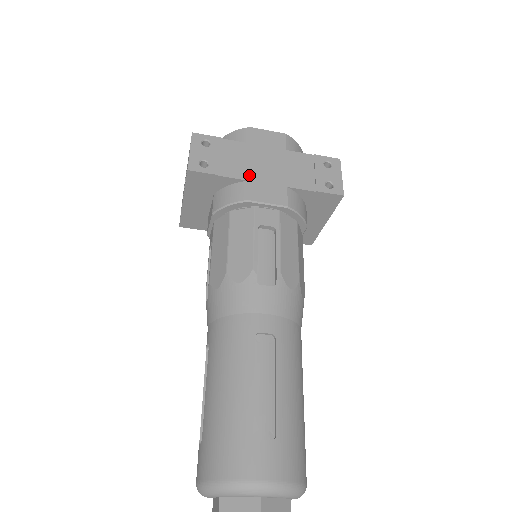
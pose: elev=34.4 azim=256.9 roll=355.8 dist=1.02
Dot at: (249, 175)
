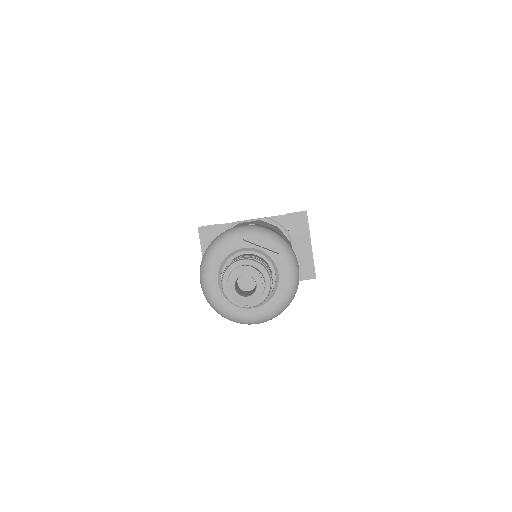
Dot at: occluded
